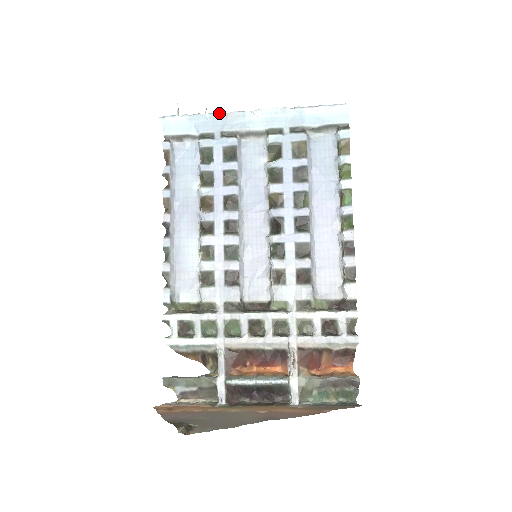
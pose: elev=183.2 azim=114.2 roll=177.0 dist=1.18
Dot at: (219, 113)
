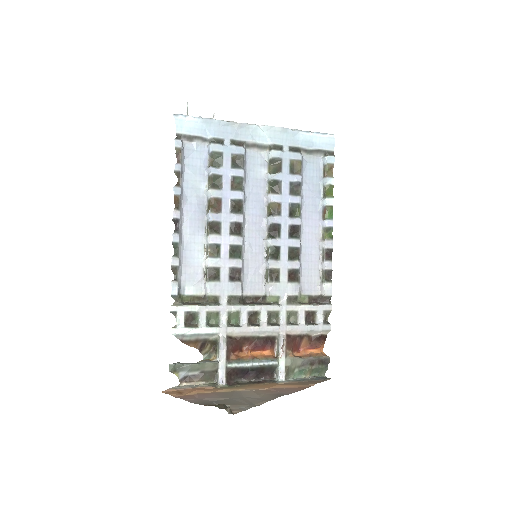
Dot at: (230, 122)
